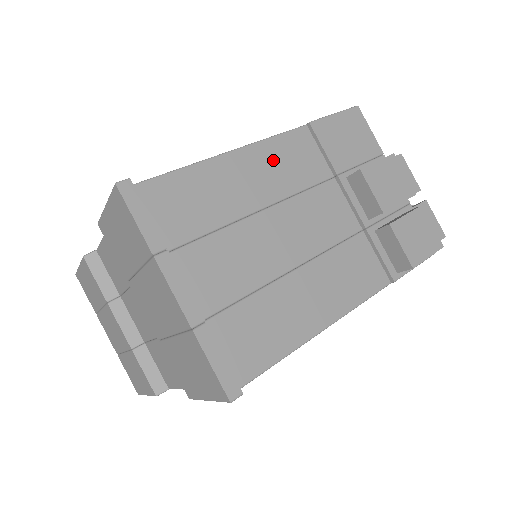
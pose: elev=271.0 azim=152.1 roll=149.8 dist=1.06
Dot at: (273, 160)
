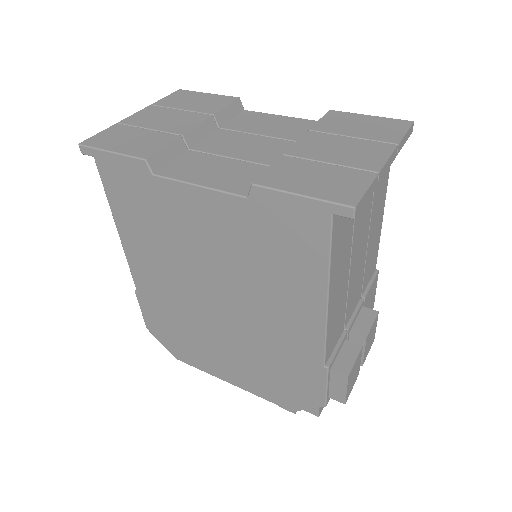
Dot at: (376, 244)
